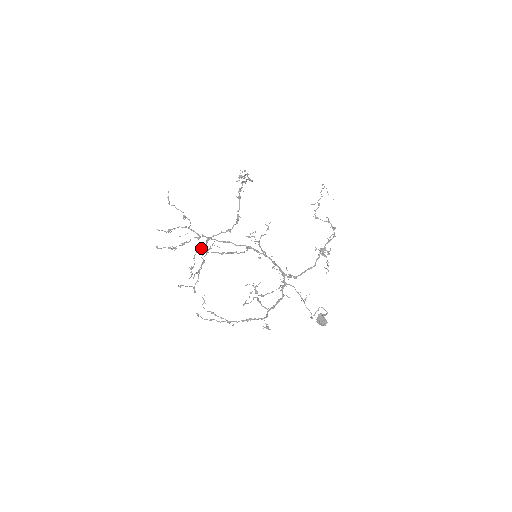
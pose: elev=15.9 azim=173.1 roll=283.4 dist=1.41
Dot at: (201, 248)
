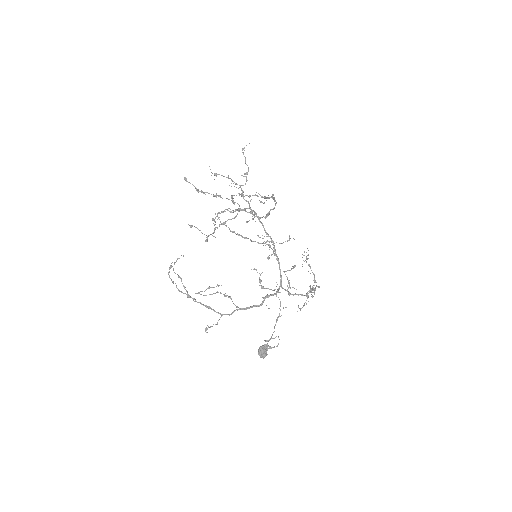
Dot at: (223, 212)
